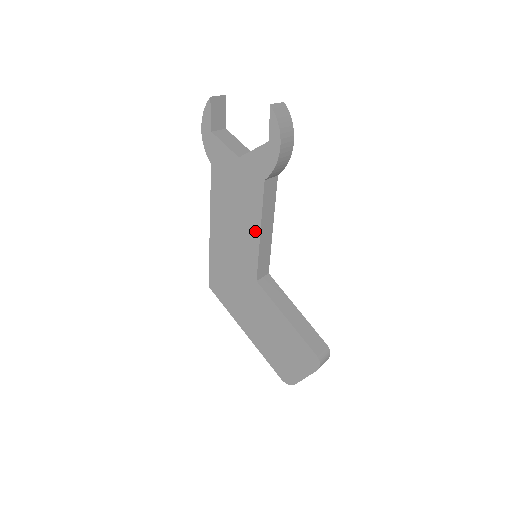
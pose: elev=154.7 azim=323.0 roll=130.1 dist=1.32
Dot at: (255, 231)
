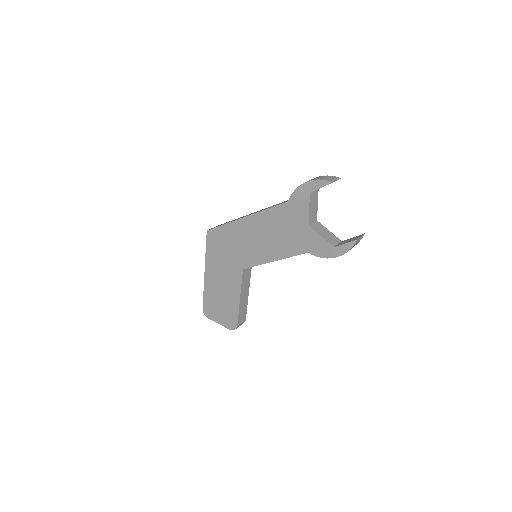
Dot at: (272, 257)
